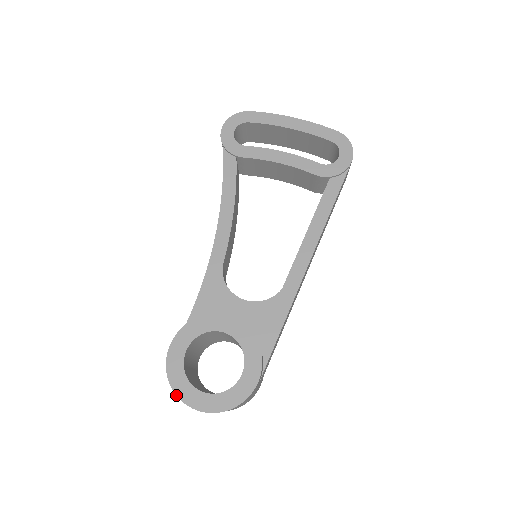
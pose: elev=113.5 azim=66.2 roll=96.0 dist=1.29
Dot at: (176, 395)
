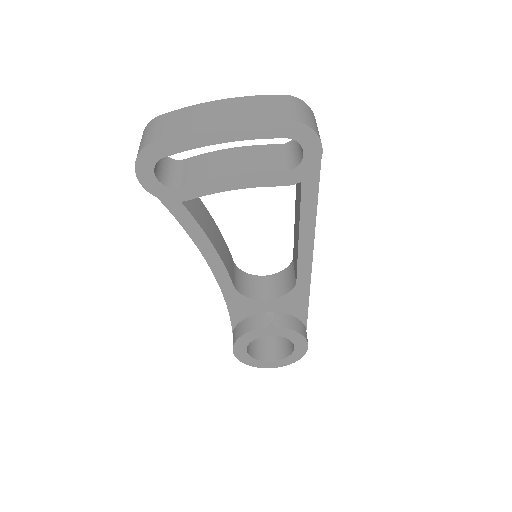
Dot at: occluded
